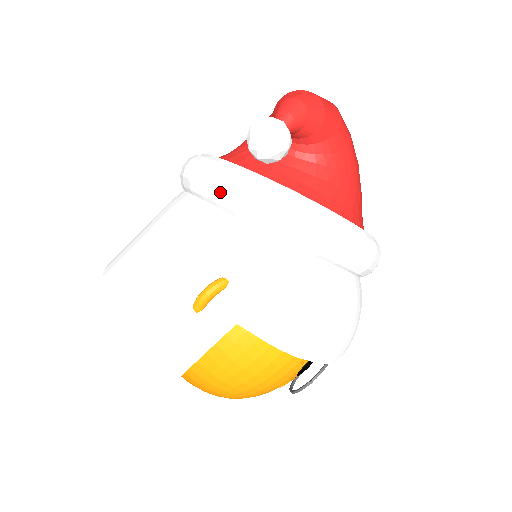
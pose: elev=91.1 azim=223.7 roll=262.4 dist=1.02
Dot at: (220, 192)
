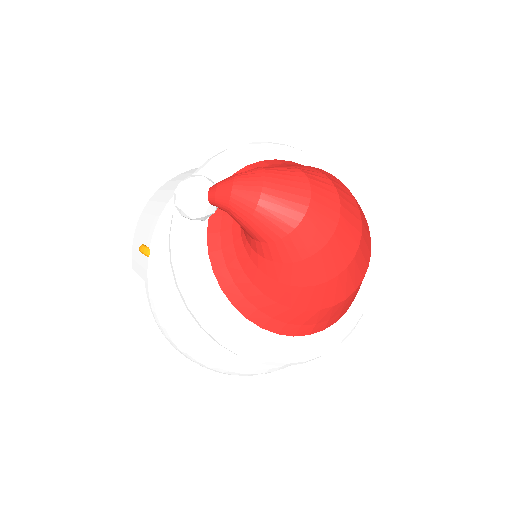
Dot at: occluded
